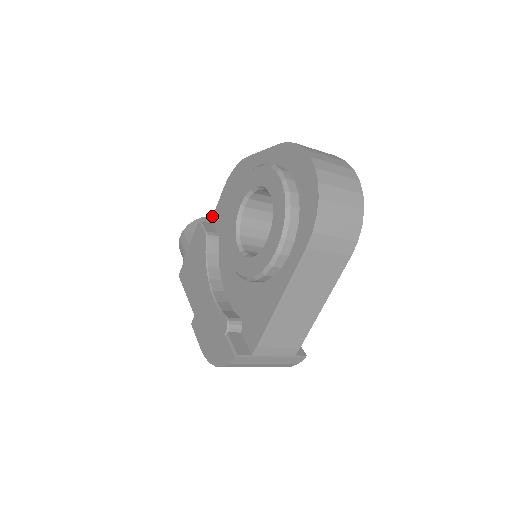
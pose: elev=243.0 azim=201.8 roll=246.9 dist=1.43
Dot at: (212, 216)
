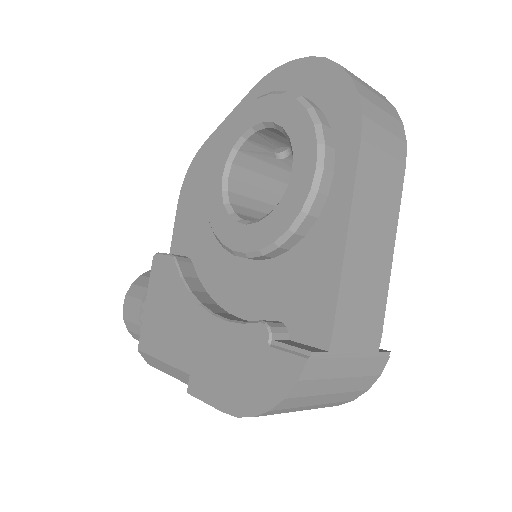
Dot at: occluded
